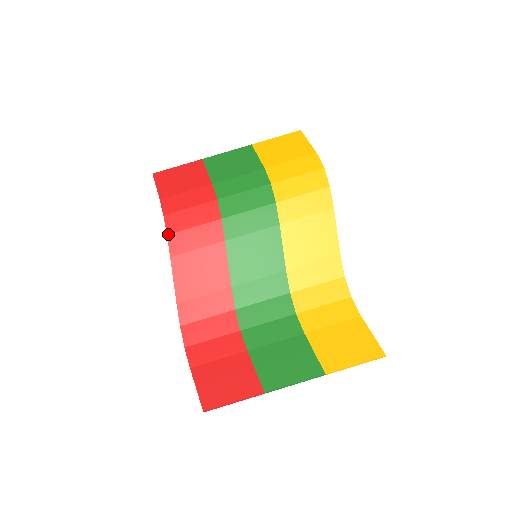
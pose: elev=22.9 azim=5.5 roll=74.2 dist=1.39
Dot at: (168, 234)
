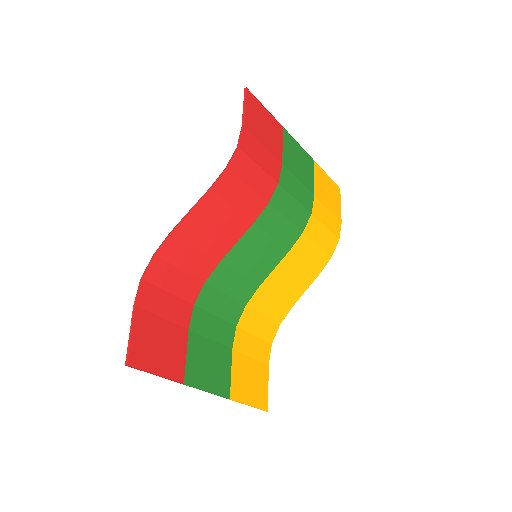
Dot at: (229, 168)
